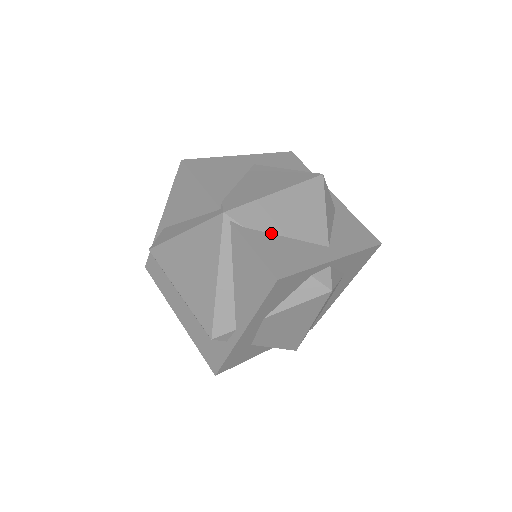
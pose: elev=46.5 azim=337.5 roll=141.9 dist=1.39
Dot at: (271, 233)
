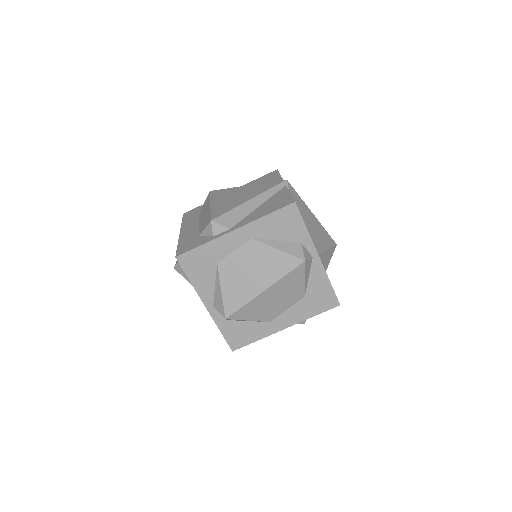
Dot at: occluded
